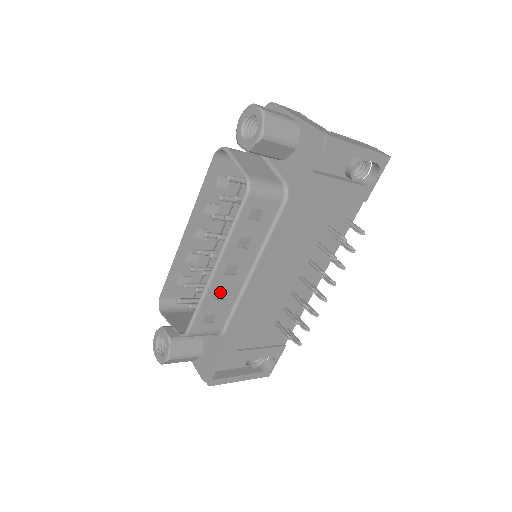
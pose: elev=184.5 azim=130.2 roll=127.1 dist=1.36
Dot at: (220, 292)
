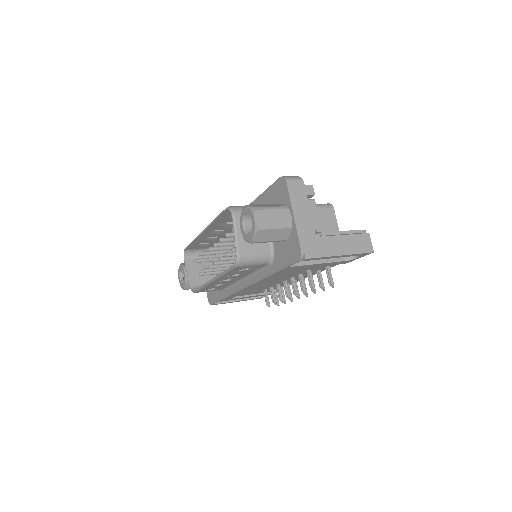
Dot at: occluded
